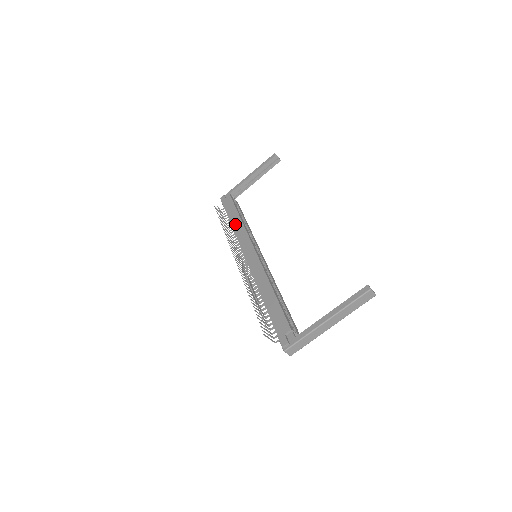
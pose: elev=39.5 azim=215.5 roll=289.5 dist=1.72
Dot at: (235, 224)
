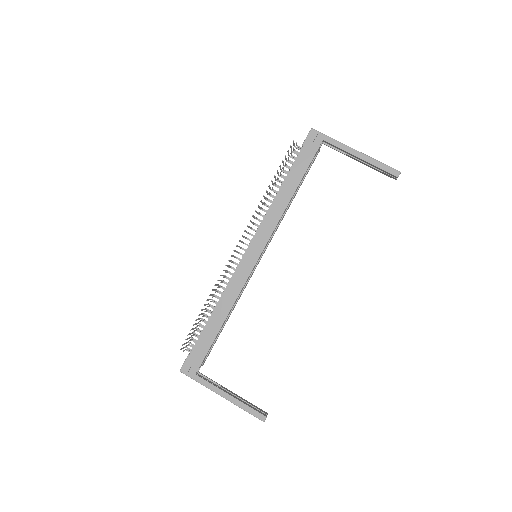
Dot at: (281, 197)
